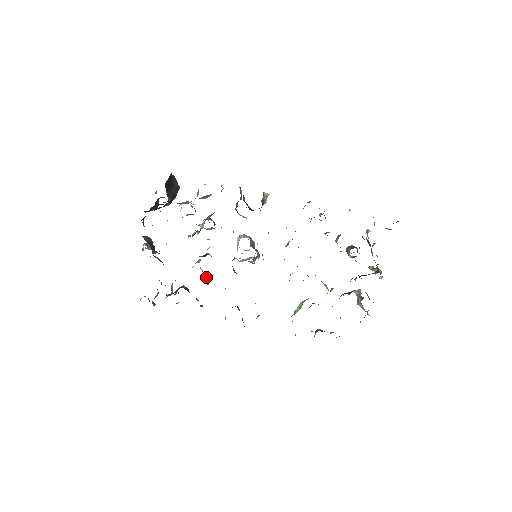
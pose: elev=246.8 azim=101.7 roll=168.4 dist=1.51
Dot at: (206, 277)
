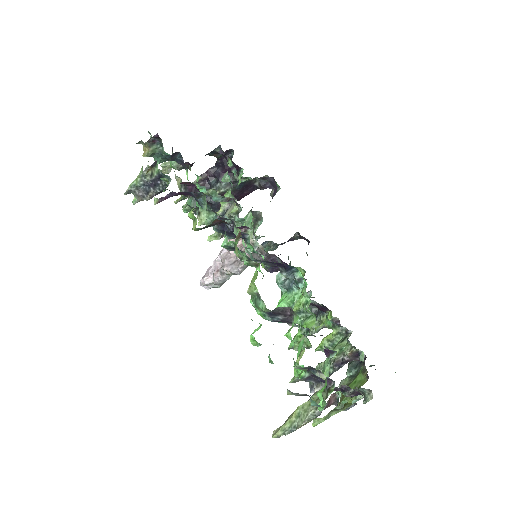
Dot at: occluded
